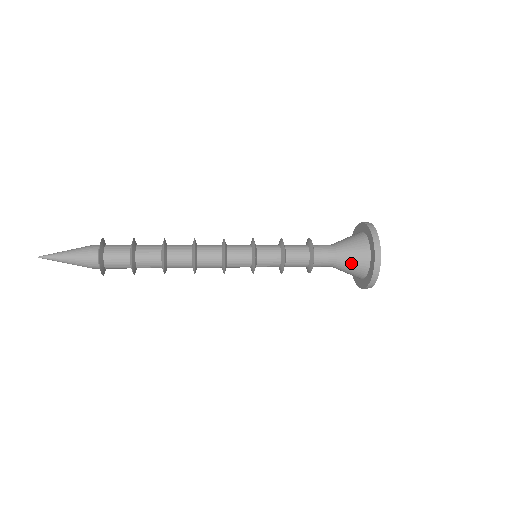
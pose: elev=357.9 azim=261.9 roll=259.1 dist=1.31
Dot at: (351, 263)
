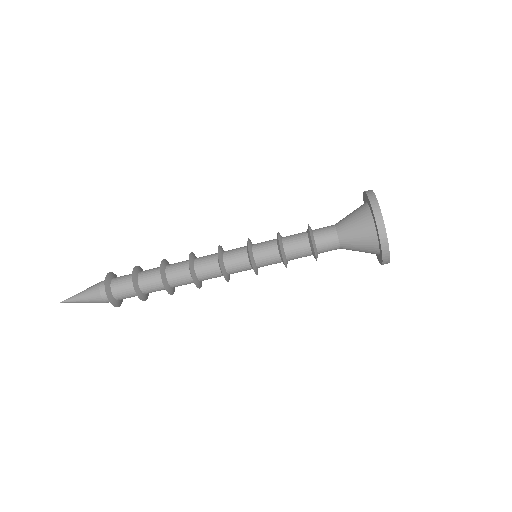
Dot at: (355, 229)
